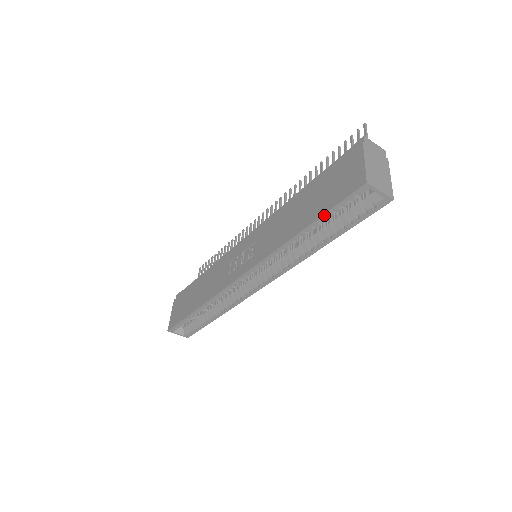
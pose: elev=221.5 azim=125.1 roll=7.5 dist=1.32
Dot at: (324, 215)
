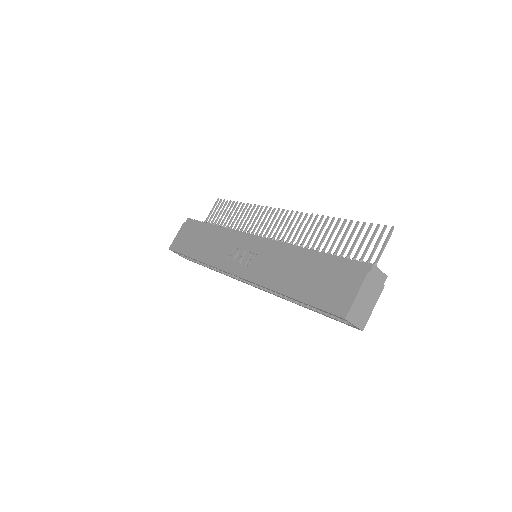
Dot at: (307, 304)
